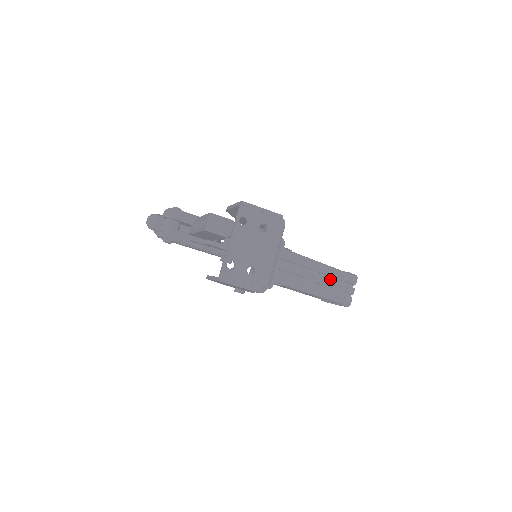
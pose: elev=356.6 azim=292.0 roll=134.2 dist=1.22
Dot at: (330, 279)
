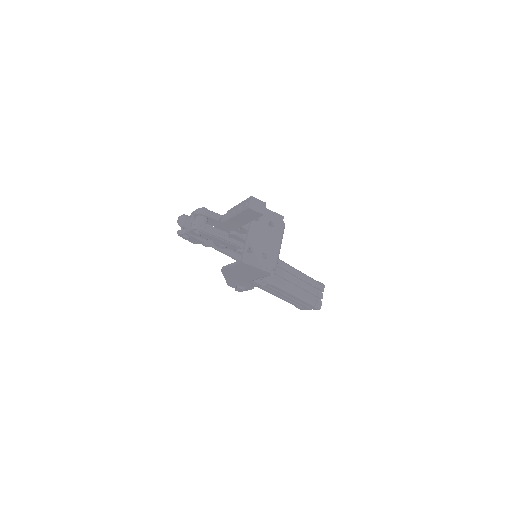
Dot at: (306, 284)
